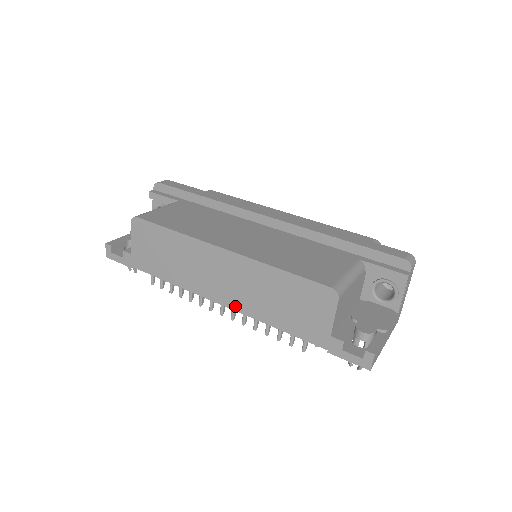
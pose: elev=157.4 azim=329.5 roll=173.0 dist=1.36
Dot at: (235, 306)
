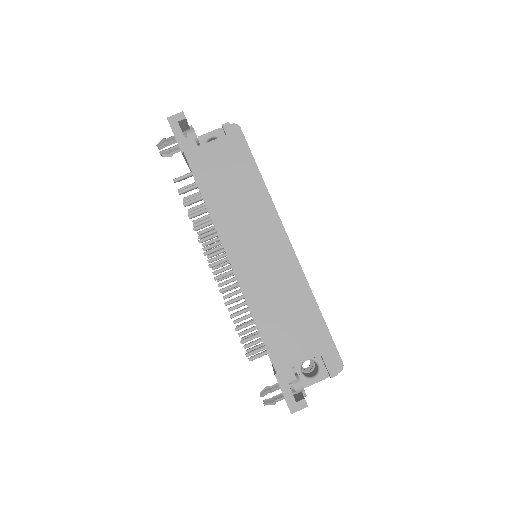
Dot at: (242, 276)
